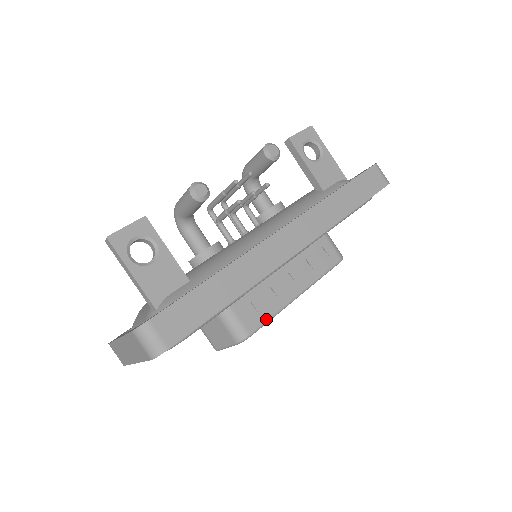
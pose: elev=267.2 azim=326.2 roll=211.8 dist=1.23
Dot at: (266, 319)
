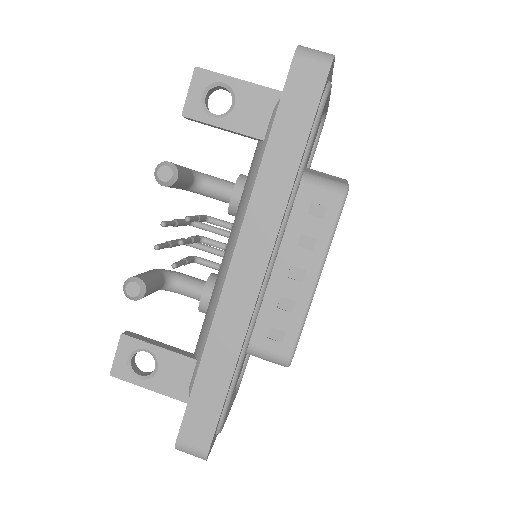
Dot at: (297, 332)
